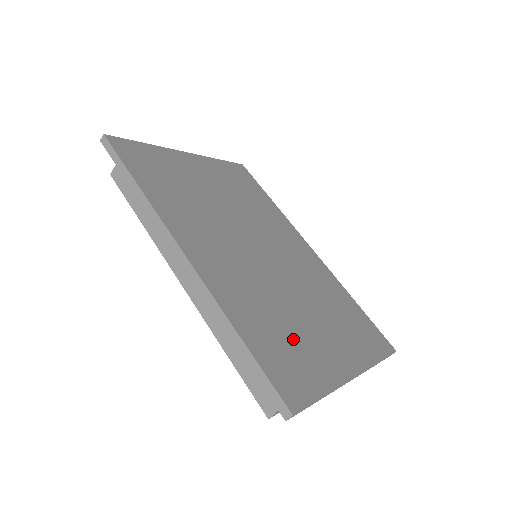
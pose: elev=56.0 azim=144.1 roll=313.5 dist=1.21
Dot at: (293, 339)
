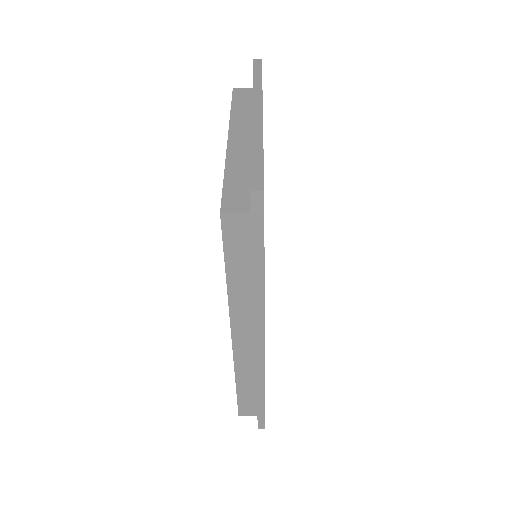
Dot at: occluded
